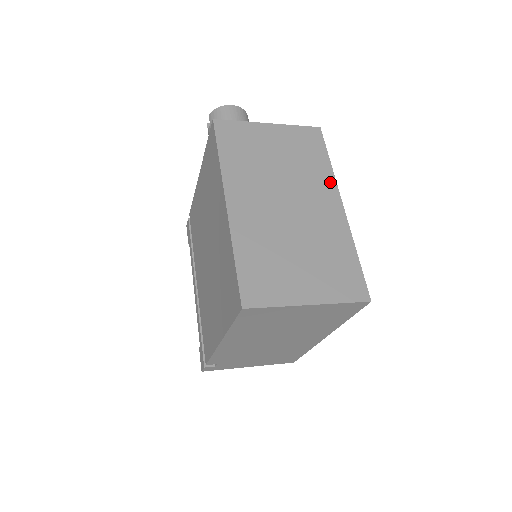
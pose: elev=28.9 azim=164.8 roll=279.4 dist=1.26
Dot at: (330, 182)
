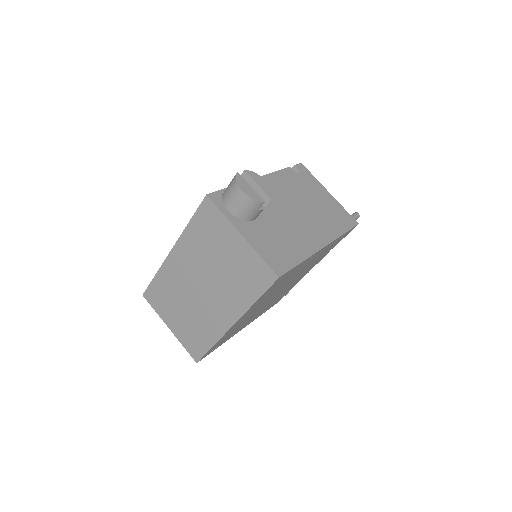
Dot at: (240, 309)
